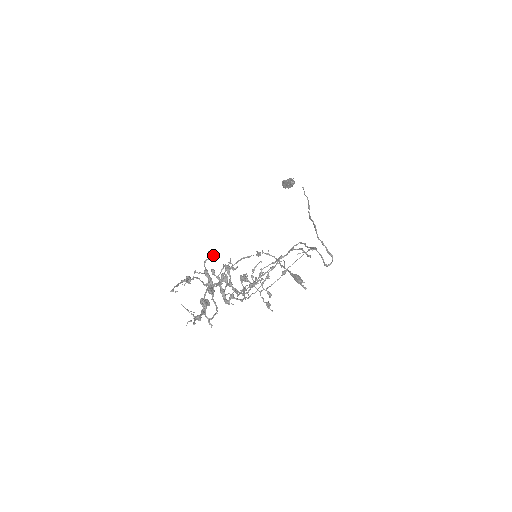
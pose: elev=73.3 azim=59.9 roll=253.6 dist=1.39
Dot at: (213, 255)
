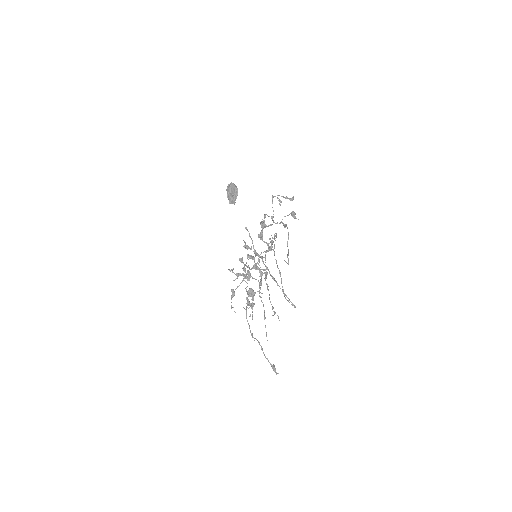
Dot at: occluded
